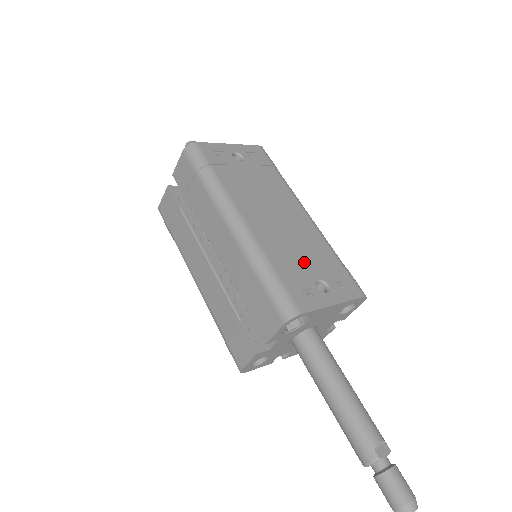
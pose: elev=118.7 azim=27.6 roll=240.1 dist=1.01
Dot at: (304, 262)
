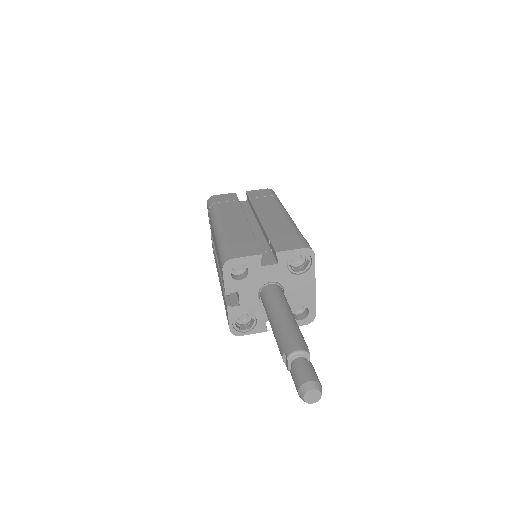
Dot at: occluded
